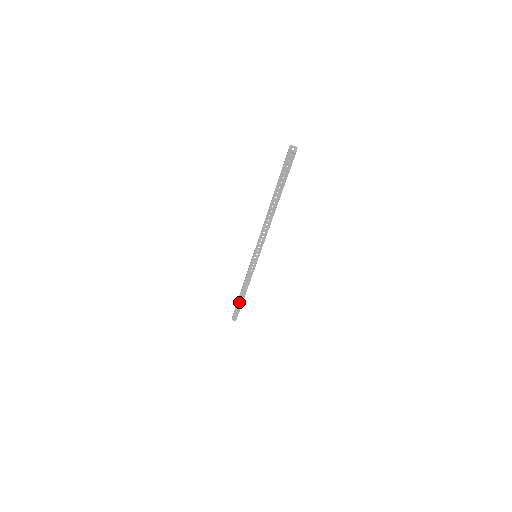
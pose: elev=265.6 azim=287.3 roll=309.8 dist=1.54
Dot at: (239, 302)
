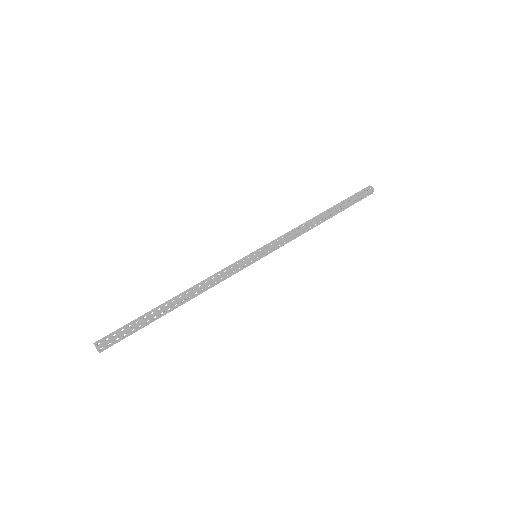
Dot at: (156, 310)
